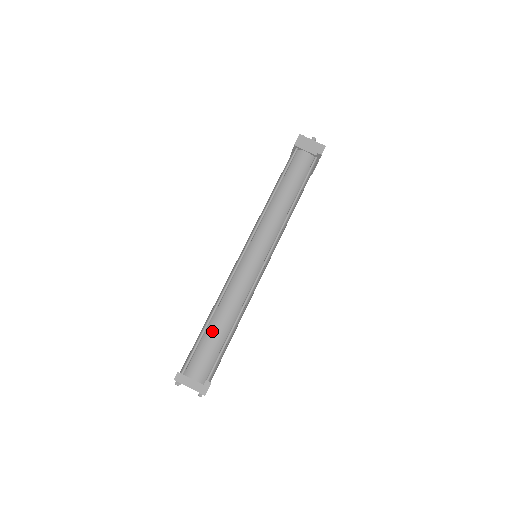
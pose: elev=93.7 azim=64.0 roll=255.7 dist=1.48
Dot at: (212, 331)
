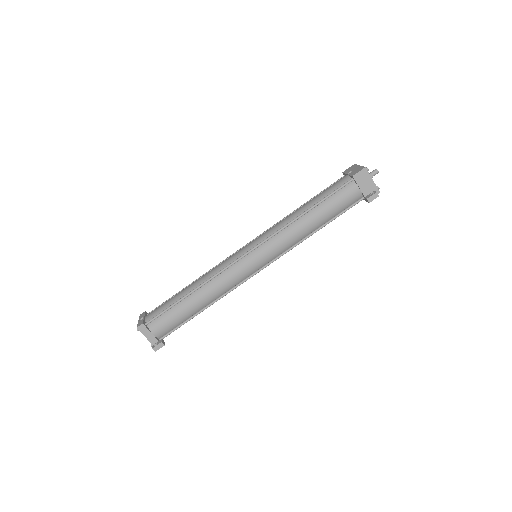
Dot at: (185, 305)
